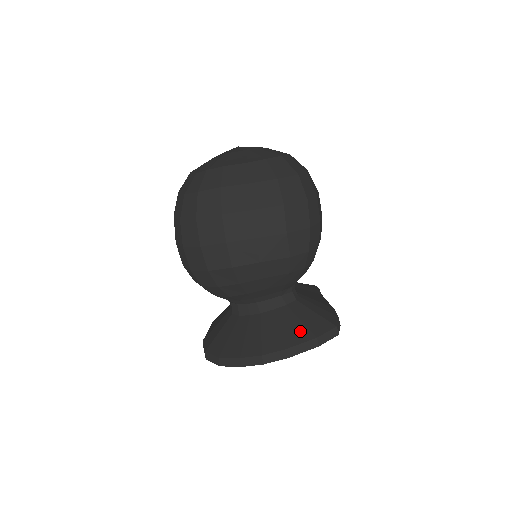
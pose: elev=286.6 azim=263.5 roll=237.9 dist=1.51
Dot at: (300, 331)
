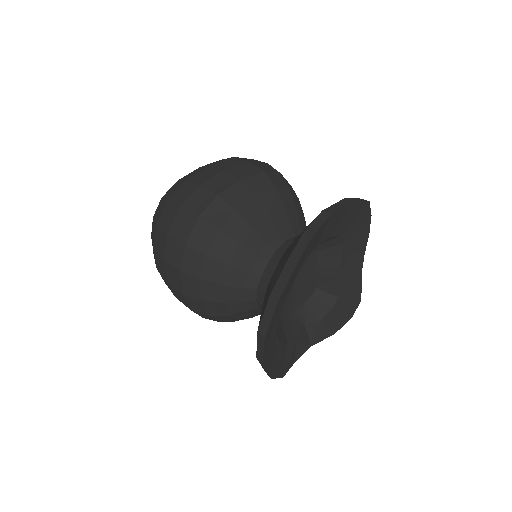
Dot at: occluded
